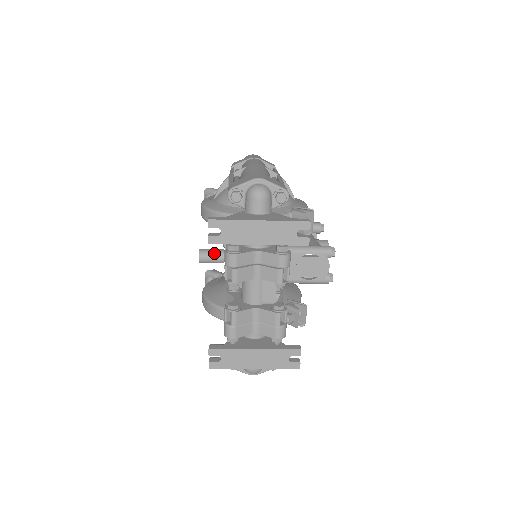
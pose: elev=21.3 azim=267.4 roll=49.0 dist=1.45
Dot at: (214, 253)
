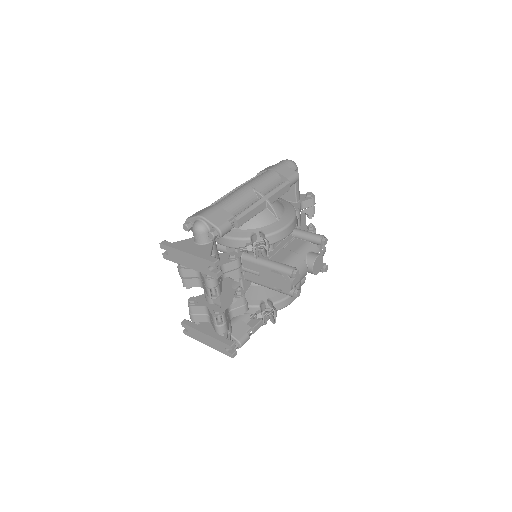
Dot at: (225, 247)
